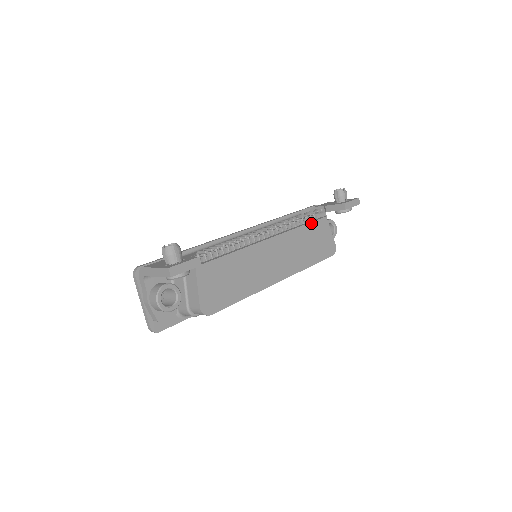
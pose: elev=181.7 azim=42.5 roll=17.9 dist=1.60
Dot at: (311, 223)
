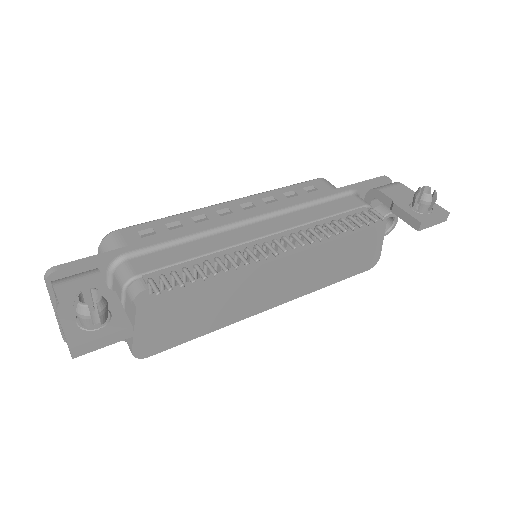
Dot at: (357, 233)
